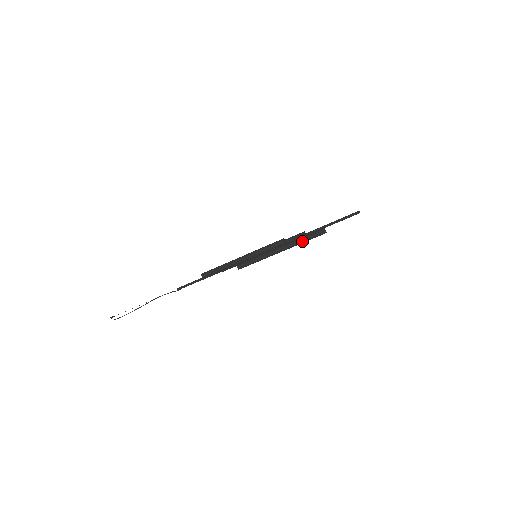
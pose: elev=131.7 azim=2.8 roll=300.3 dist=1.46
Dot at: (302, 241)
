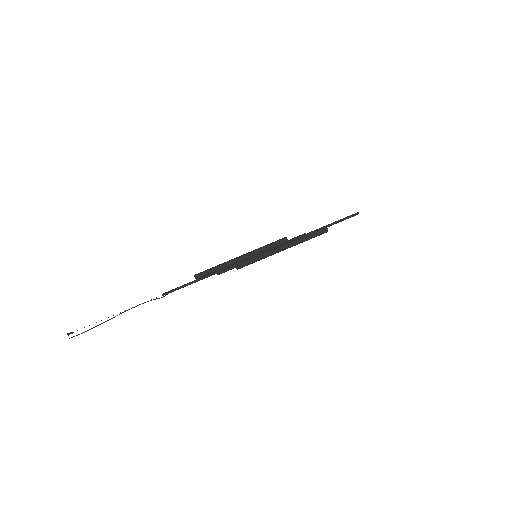
Dot at: (305, 238)
